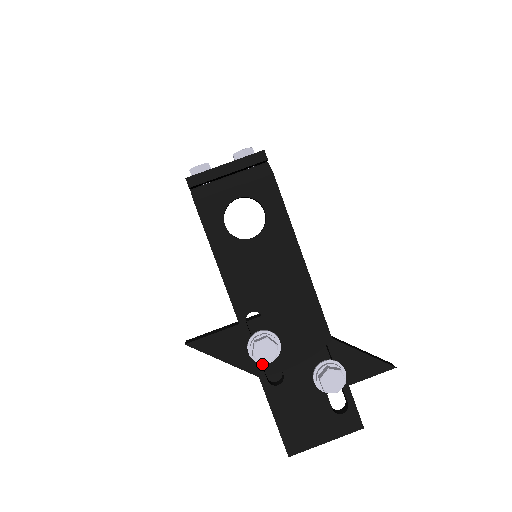
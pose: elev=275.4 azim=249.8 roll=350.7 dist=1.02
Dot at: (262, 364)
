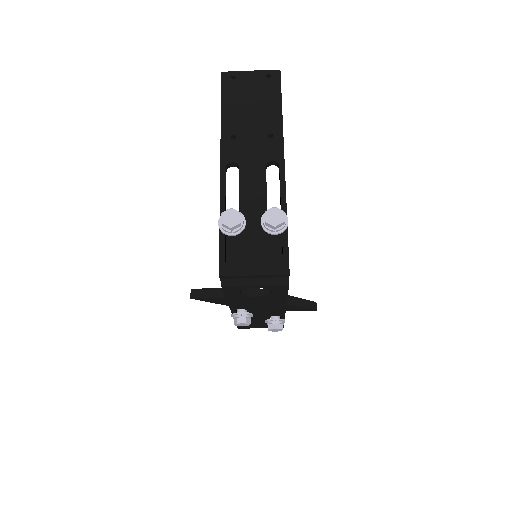
Dot at: occluded
